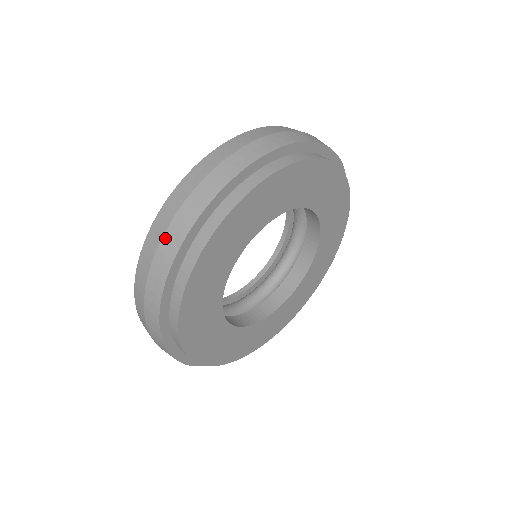
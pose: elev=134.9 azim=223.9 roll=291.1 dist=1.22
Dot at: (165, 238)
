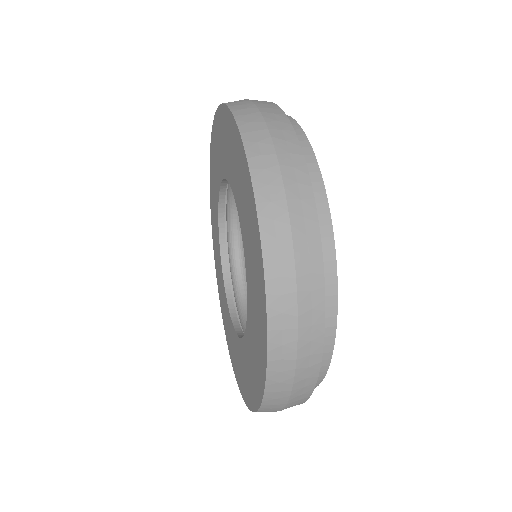
Dot at: (279, 151)
